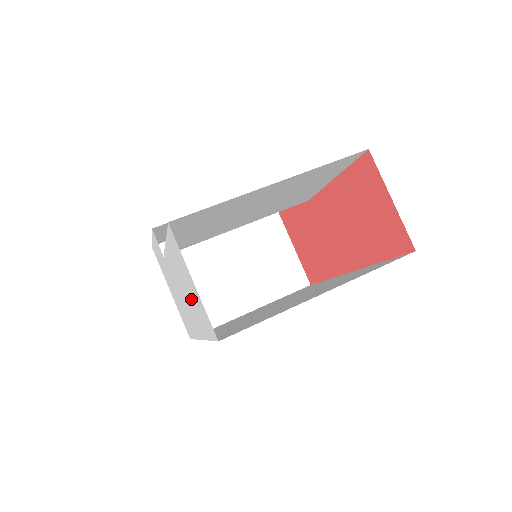
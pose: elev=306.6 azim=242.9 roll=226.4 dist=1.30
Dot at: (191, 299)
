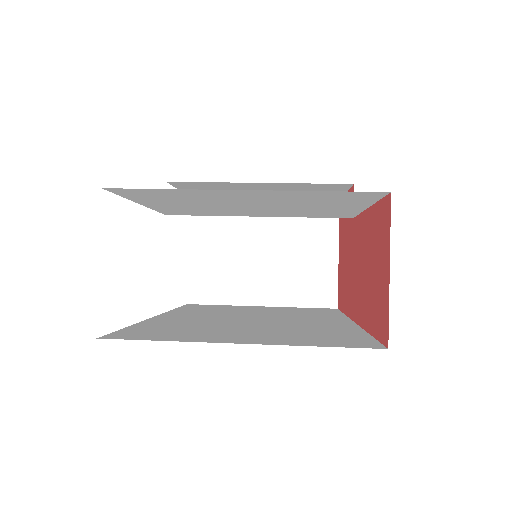
Dot at: occluded
